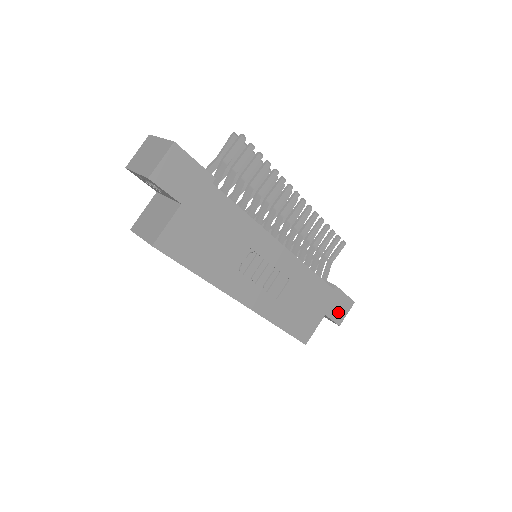
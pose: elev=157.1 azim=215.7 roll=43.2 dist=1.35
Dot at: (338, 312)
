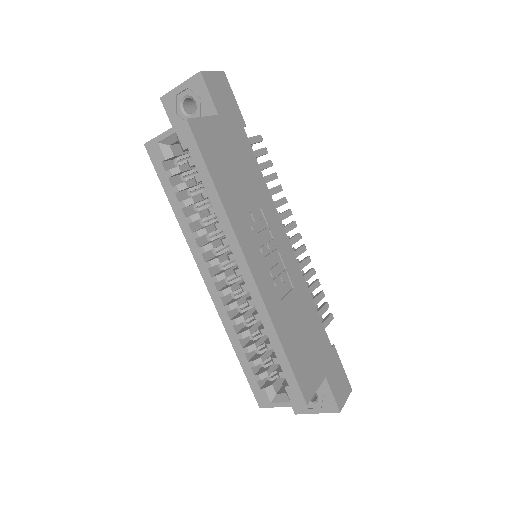
Dot at: (337, 387)
